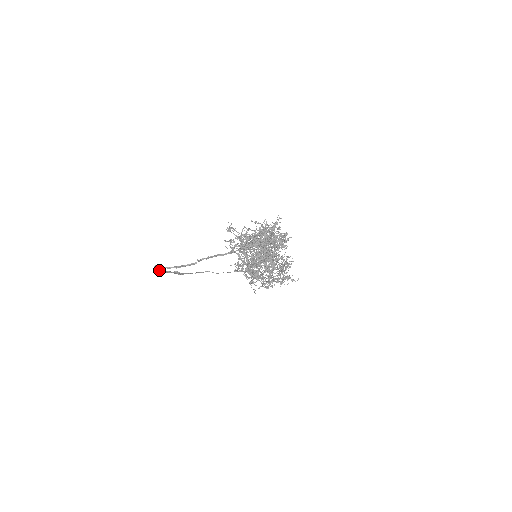
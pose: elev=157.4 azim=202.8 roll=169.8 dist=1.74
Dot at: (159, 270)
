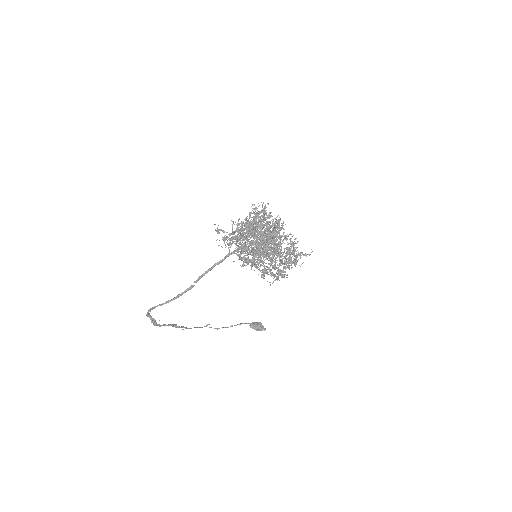
Dot at: (152, 322)
